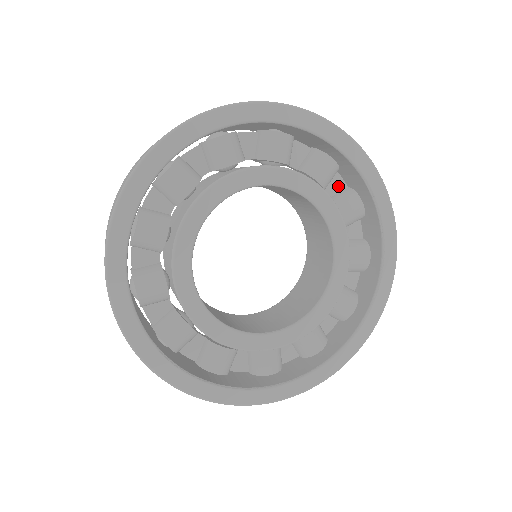
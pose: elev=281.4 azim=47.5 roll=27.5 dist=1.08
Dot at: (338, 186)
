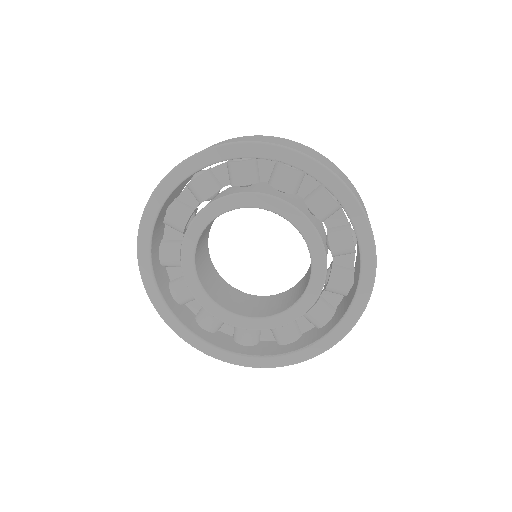
Dot at: (267, 168)
